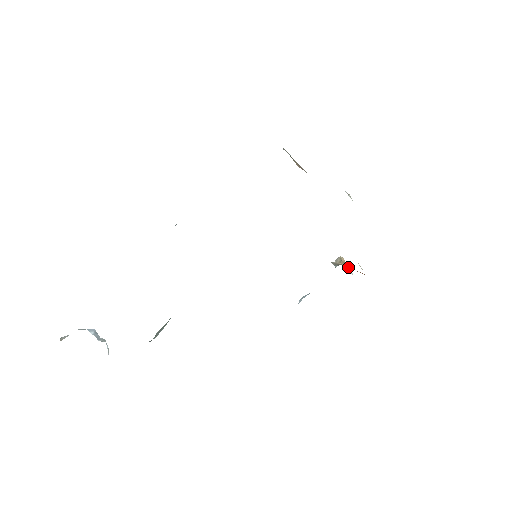
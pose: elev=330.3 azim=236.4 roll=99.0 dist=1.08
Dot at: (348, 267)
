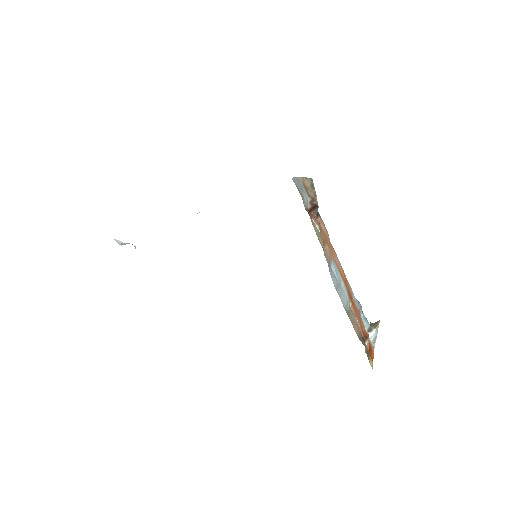
Dot at: (377, 332)
